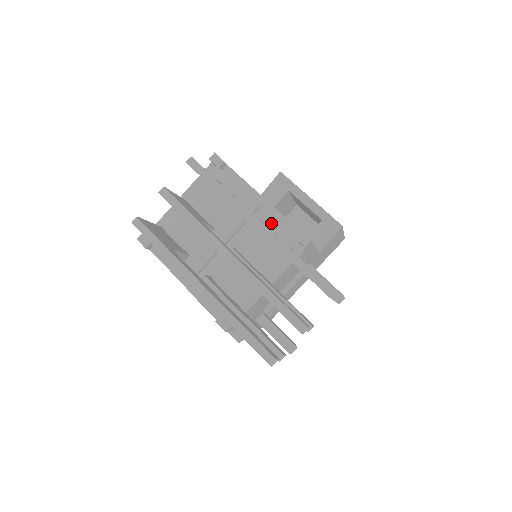
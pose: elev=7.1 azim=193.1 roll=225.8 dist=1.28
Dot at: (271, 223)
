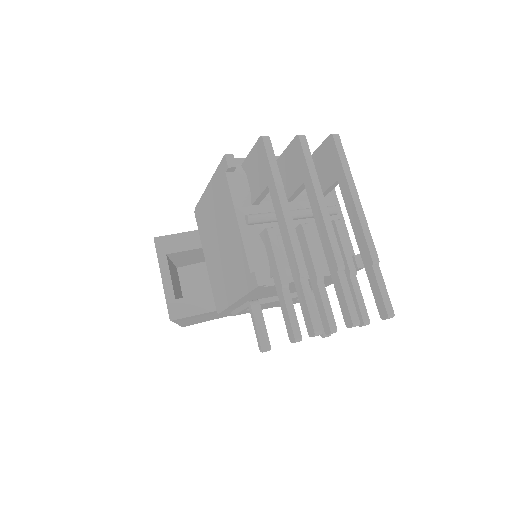
Dot at: occluded
